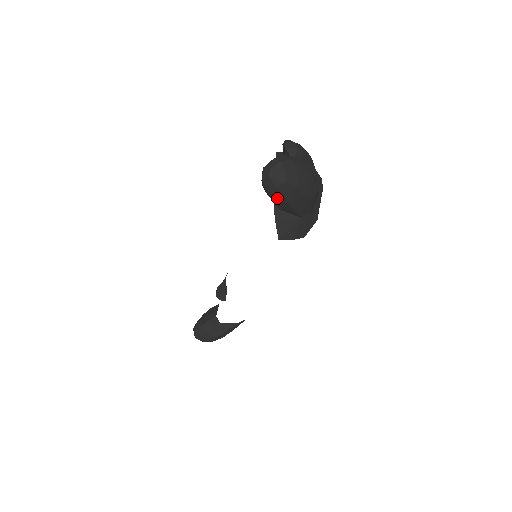
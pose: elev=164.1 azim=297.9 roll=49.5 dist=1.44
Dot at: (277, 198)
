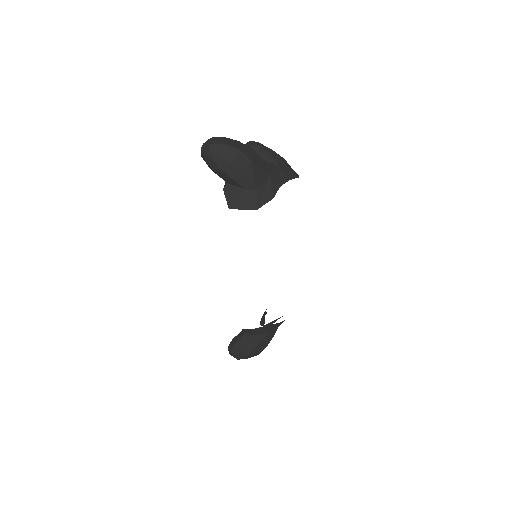
Dot at: (212, 167)
